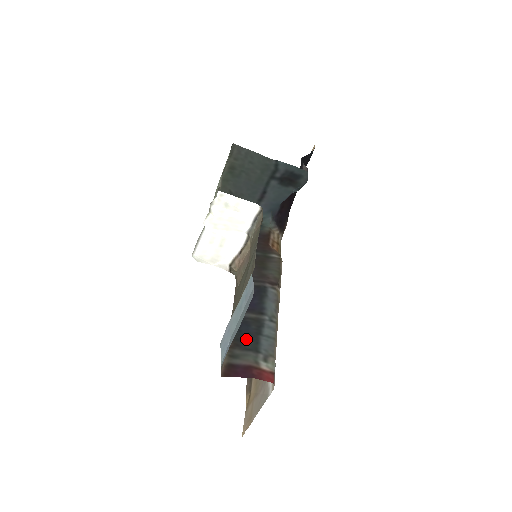
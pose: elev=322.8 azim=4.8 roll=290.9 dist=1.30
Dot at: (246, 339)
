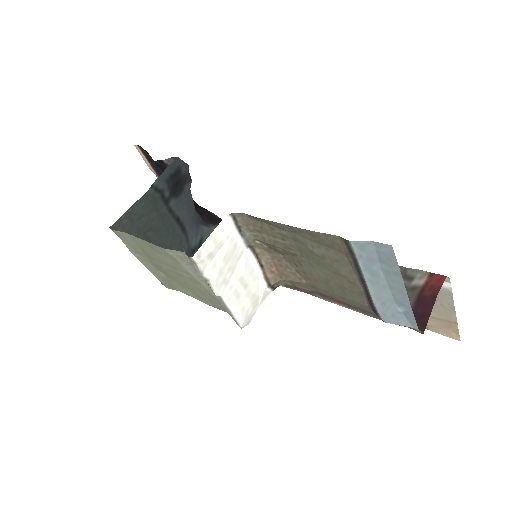
Dot at: occluded
